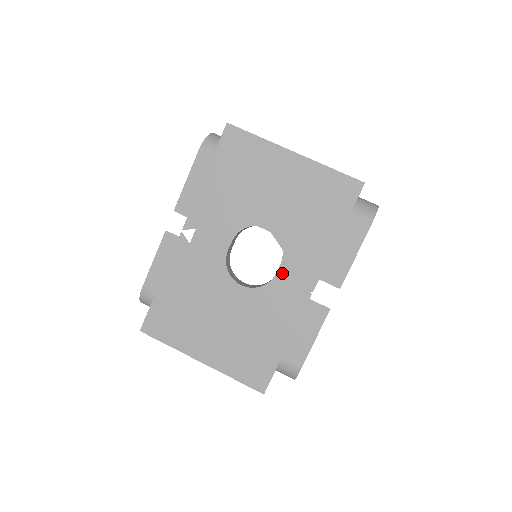
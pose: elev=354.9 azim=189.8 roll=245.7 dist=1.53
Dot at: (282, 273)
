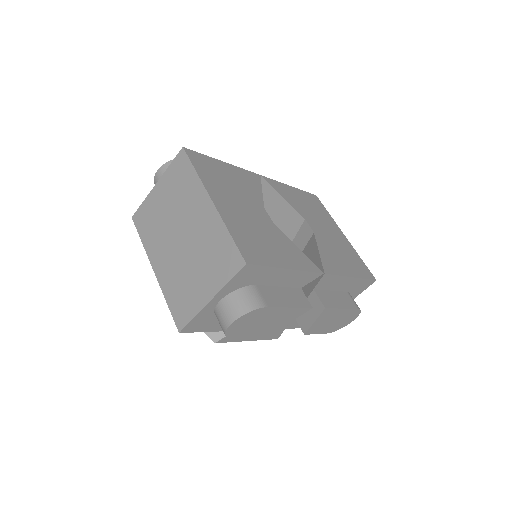
Dot at: occluded
